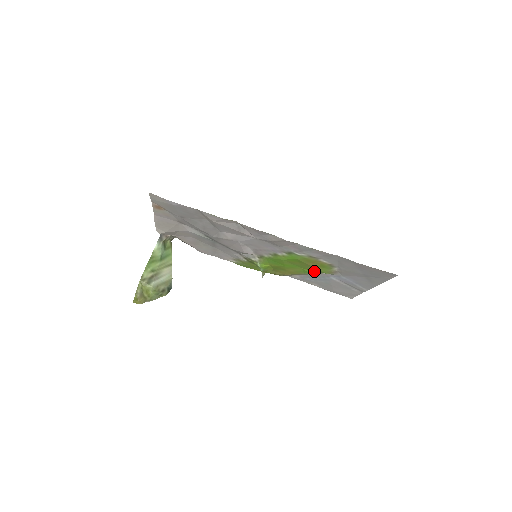
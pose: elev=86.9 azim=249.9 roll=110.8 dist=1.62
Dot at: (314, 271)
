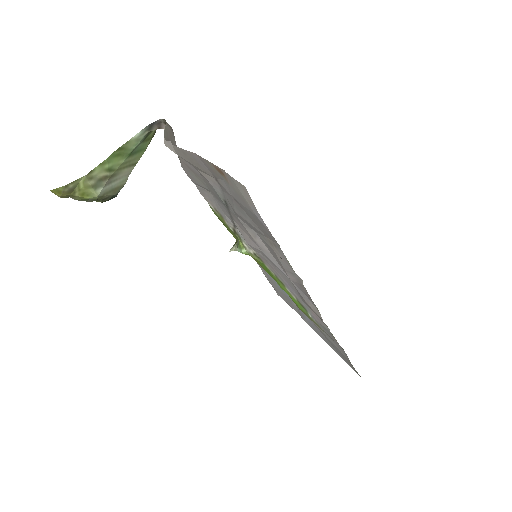
Dot at: occluded
